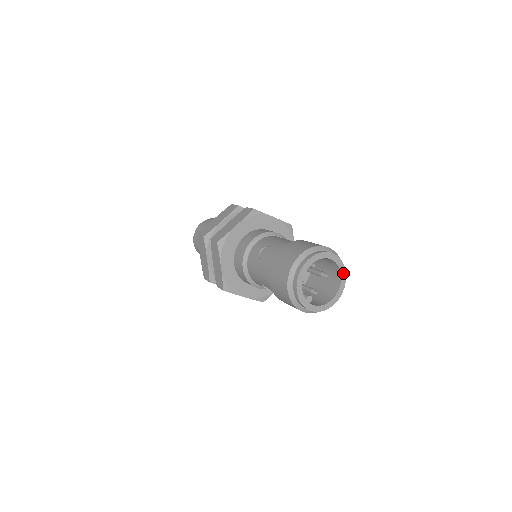
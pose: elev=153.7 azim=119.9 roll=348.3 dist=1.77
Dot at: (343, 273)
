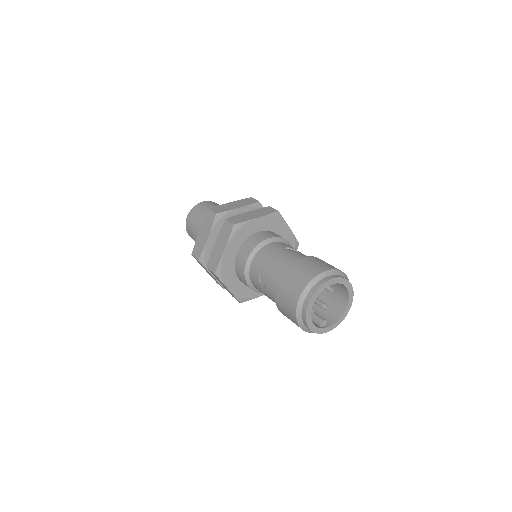
Dot at: (348, 285)
